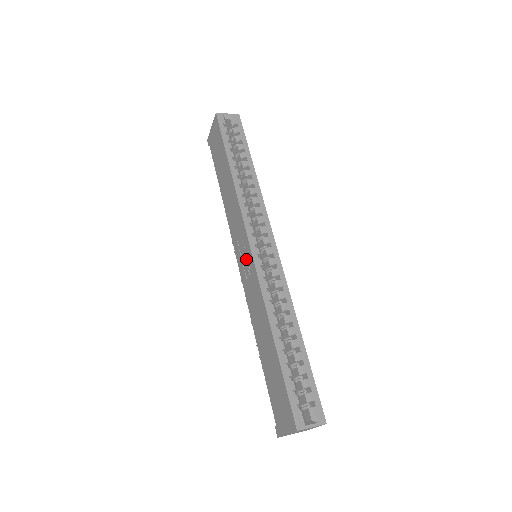
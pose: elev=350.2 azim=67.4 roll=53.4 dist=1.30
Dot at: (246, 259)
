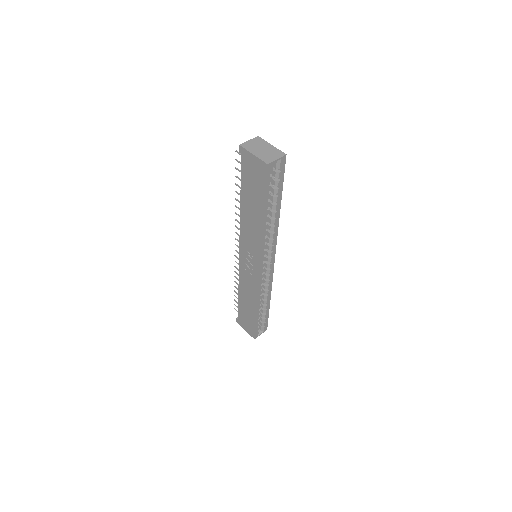
Dot at: (251, 266)
